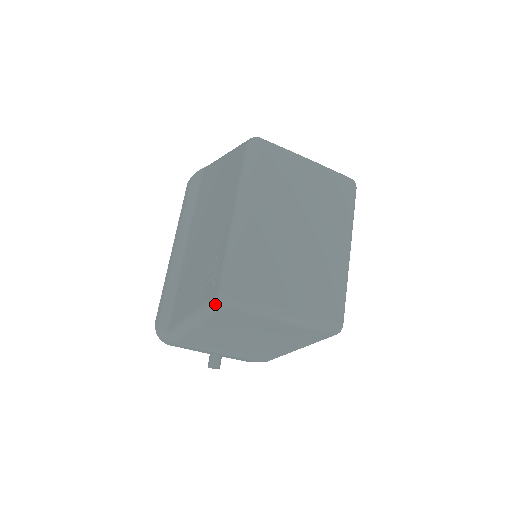
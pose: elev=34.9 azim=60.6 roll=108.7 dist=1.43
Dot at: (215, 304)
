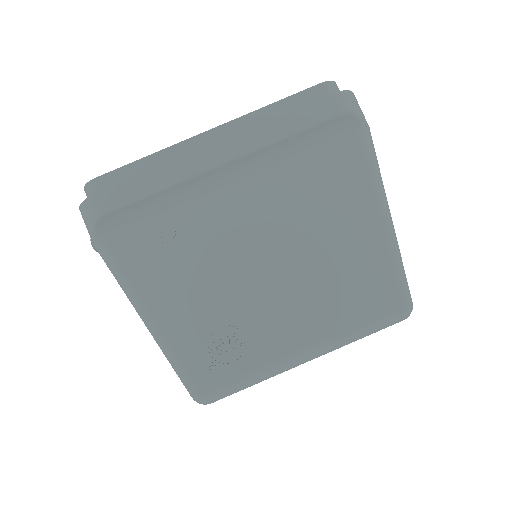
Dot at: (188, 386)
